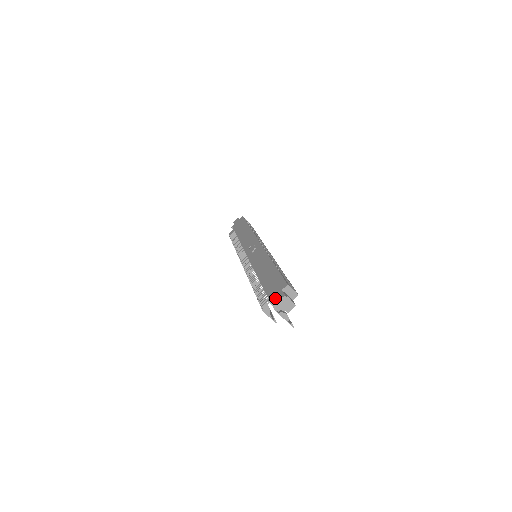
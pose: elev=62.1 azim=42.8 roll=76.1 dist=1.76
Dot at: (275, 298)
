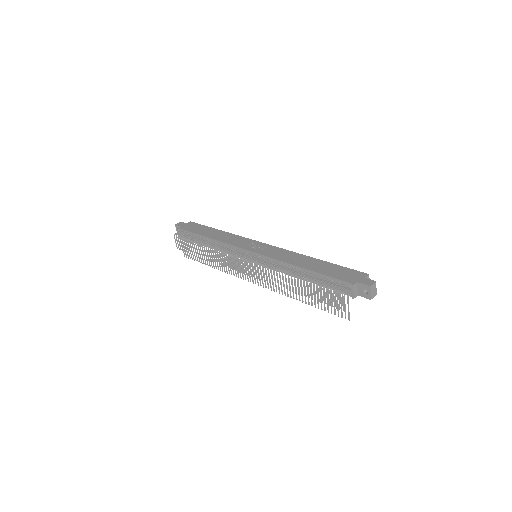
Dot at: (363, 283)
